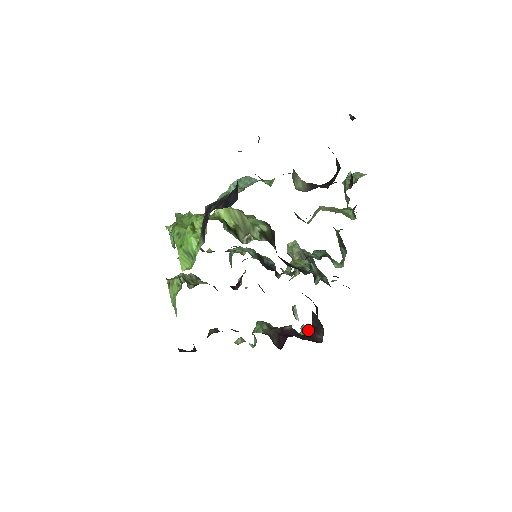
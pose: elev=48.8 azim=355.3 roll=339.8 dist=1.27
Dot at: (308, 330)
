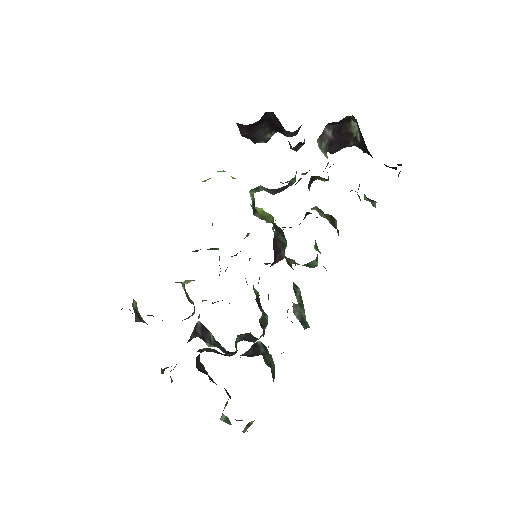
Dot at: occluded
